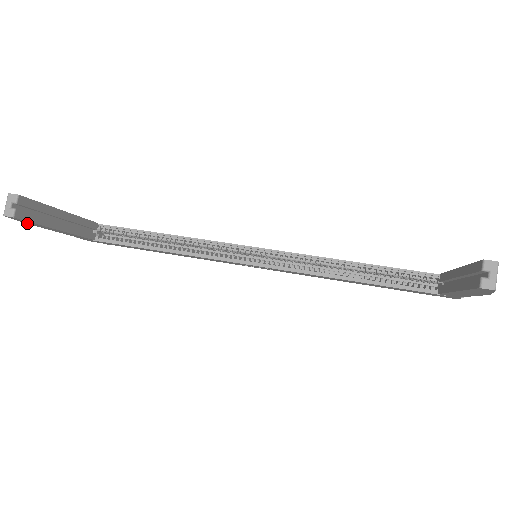
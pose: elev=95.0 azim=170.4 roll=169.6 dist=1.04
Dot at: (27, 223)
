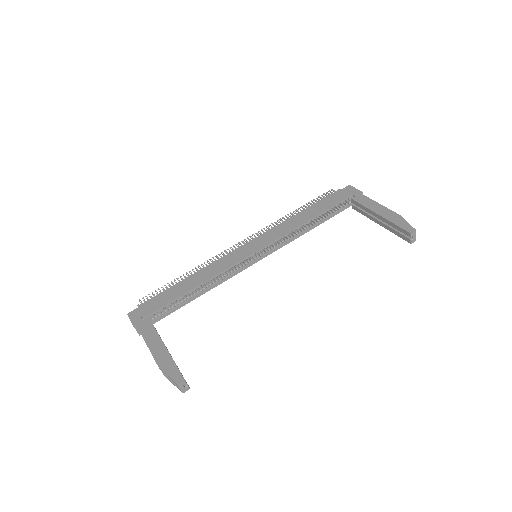
Dot at: (166, 375)
